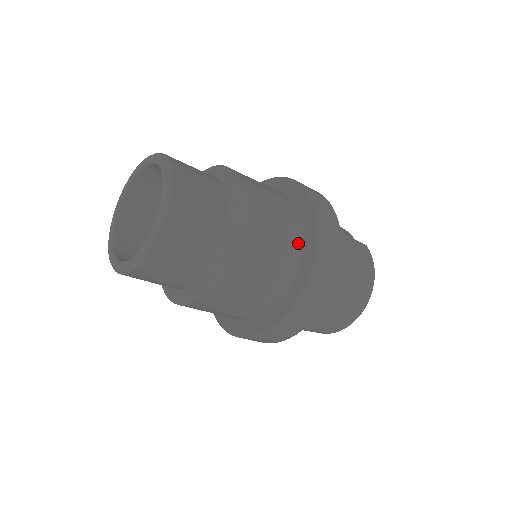
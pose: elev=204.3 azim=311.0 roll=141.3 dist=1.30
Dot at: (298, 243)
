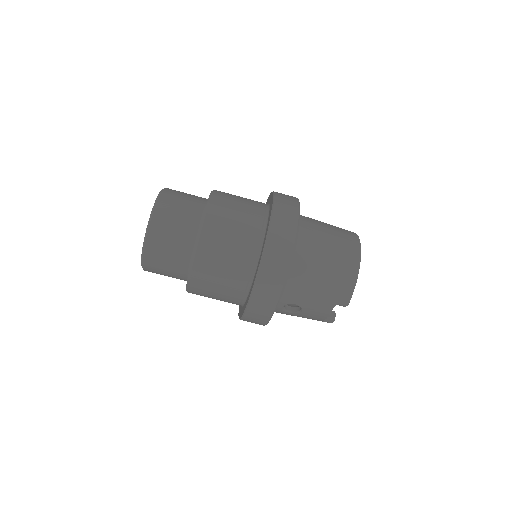
Dot at: (264, 207)
